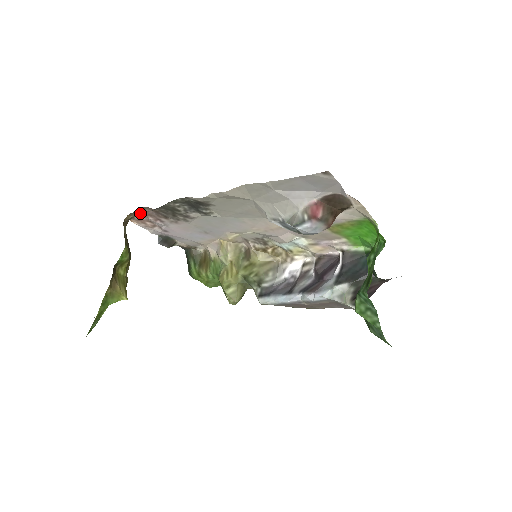
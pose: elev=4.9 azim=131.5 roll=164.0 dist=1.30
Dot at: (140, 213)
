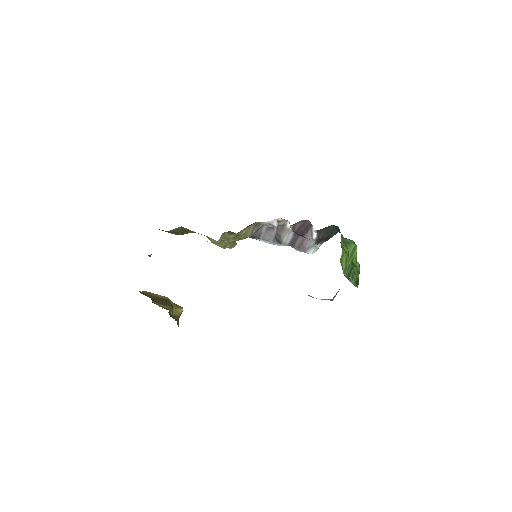
Dot at: occluded
